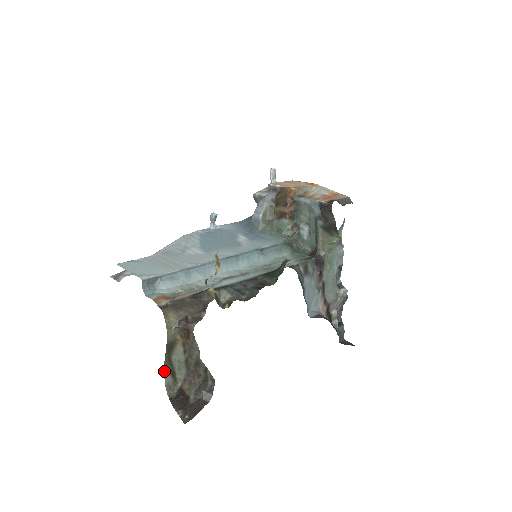
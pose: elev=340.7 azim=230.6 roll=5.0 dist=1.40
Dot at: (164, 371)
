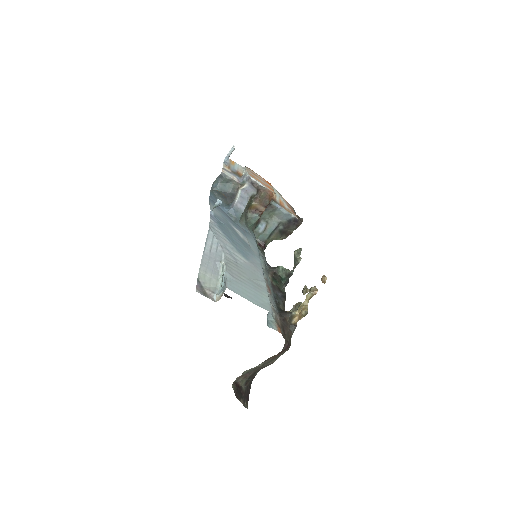
Dot at: occluded
